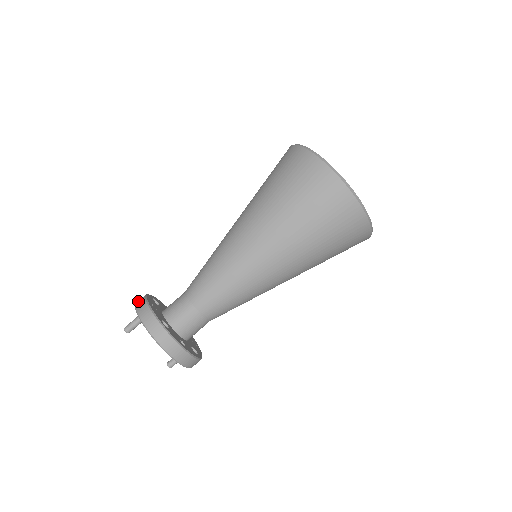
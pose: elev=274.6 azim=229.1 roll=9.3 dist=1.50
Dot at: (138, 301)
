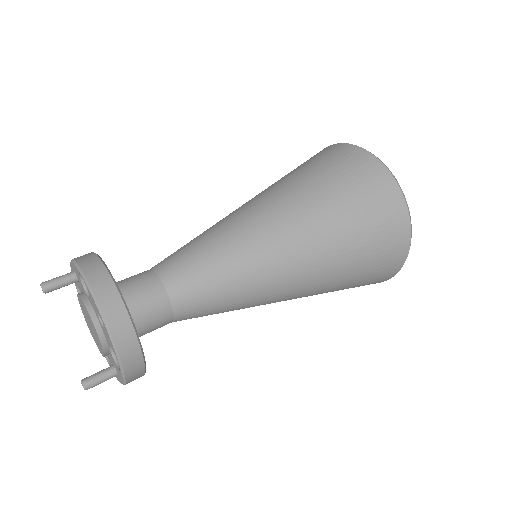
Dot at: occluded
